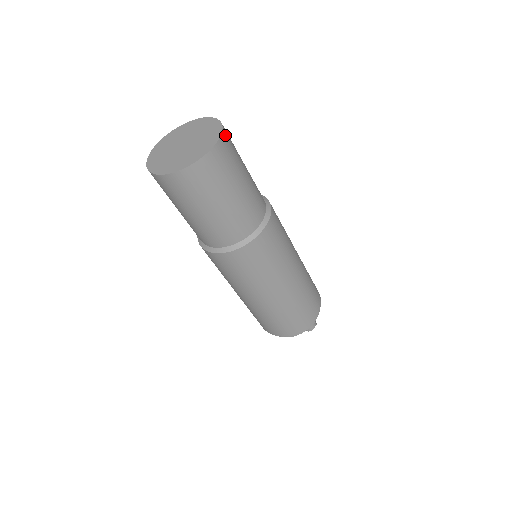
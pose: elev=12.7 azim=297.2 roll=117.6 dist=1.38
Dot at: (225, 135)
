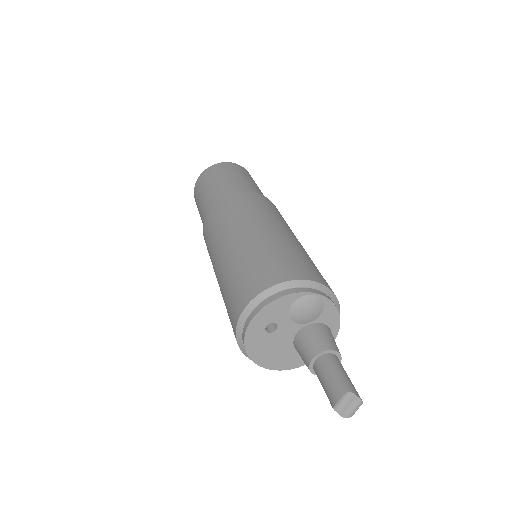
Dot at: (244, 169)
